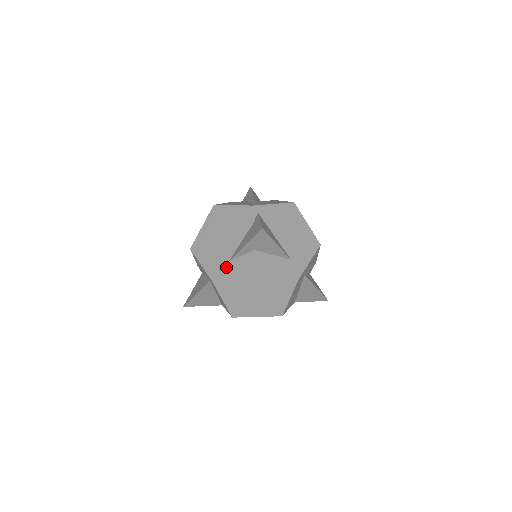
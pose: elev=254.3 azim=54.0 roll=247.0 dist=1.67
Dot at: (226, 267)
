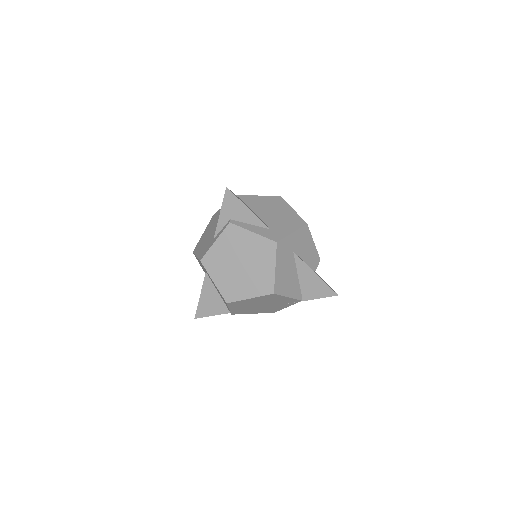
Dot at: (211, 244)
